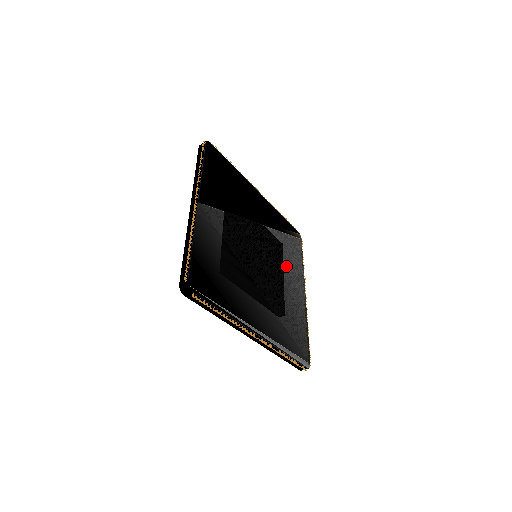
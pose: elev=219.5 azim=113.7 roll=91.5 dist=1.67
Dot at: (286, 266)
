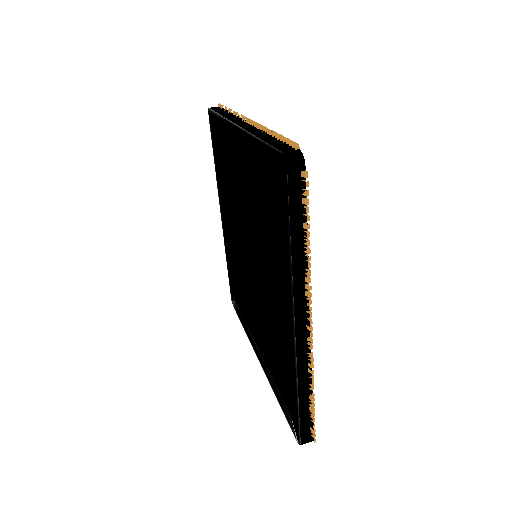
Dot at: occluded
